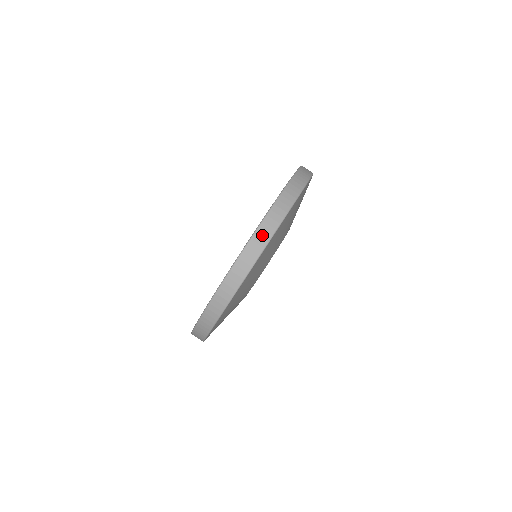
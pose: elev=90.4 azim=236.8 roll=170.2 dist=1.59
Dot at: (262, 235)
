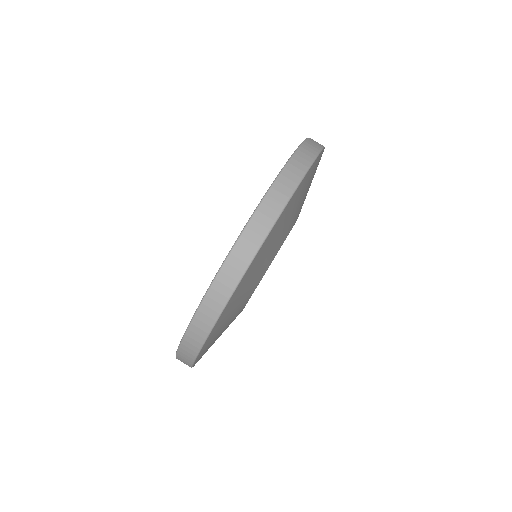
Dot at: (297, 165)
